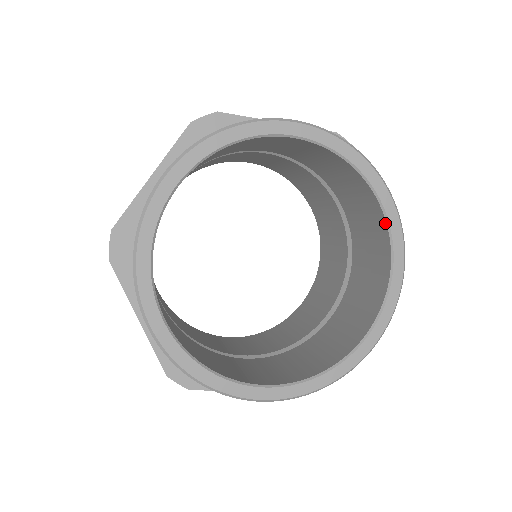
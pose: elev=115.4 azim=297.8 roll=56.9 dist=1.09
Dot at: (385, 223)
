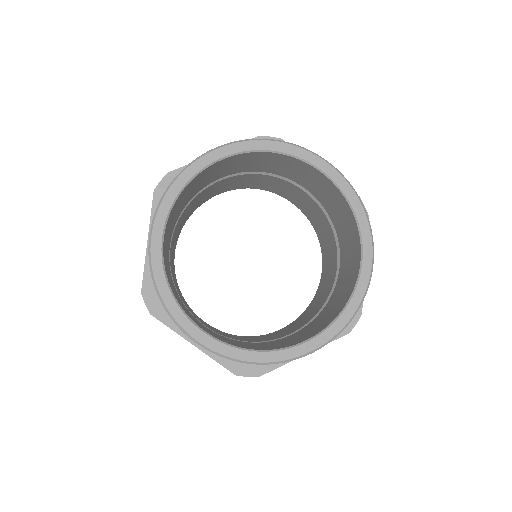
Dot at: (326, 177)
